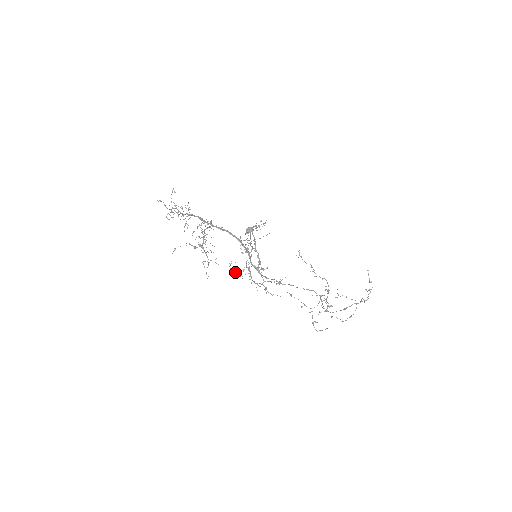
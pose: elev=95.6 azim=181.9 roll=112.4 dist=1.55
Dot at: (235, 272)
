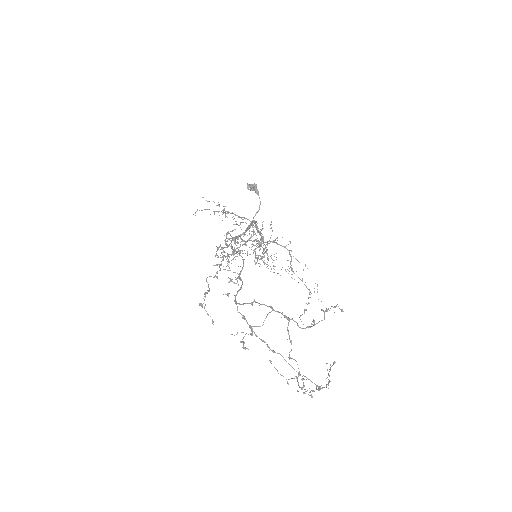
Dot at: (228, 259)
